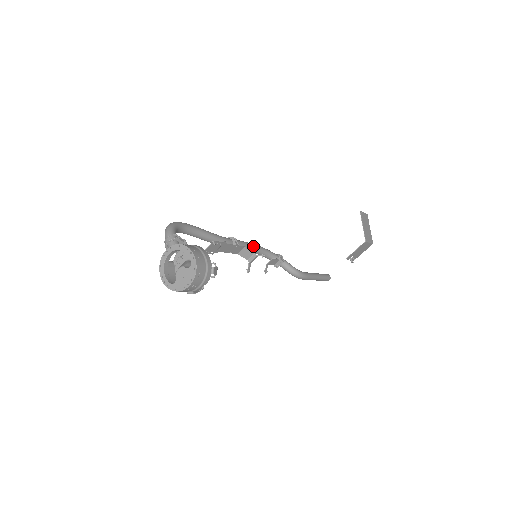
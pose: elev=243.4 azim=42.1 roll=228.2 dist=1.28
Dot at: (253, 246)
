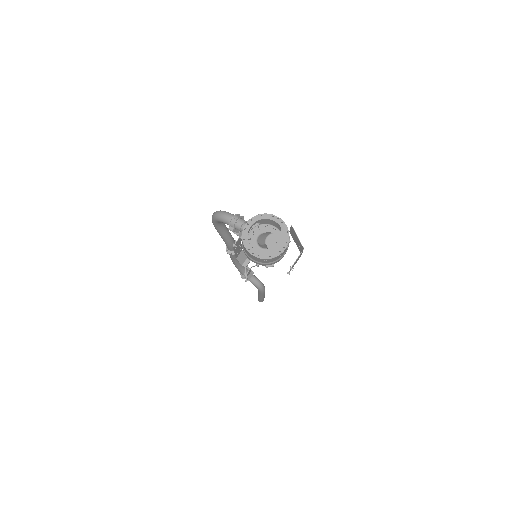
Dot at: occluded
